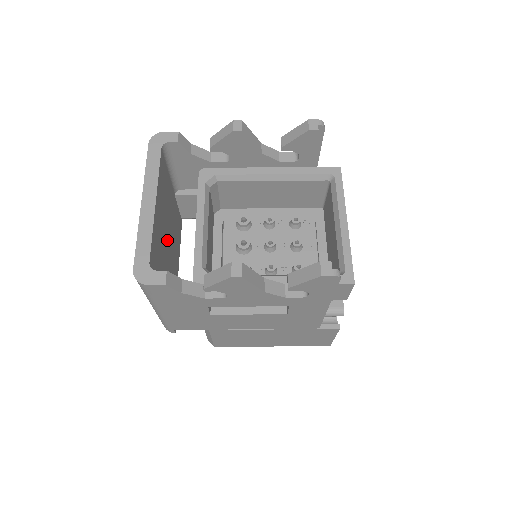
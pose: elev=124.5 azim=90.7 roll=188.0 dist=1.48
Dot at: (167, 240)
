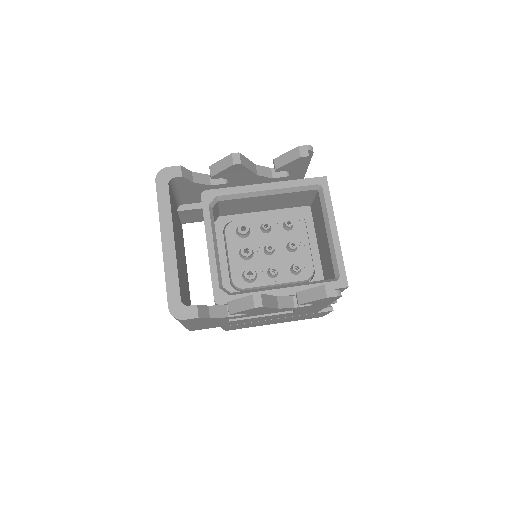
Dot at: (181, 260)
